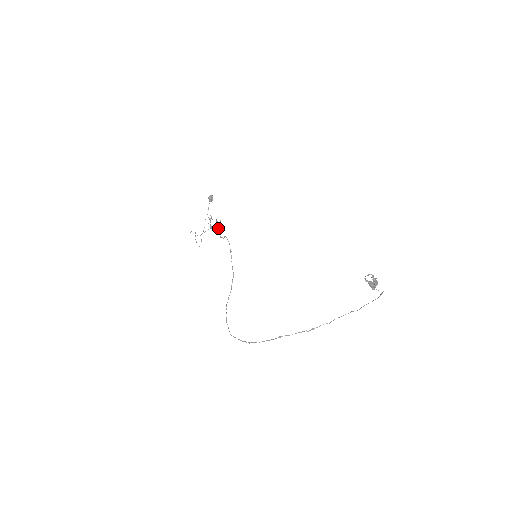
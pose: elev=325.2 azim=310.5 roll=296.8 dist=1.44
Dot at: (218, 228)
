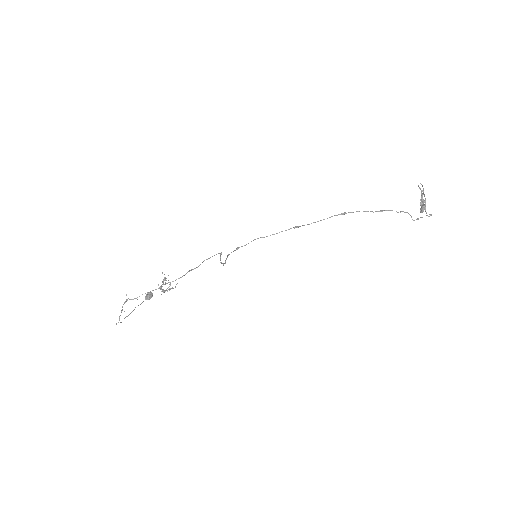
Dot at: (180, 277)
